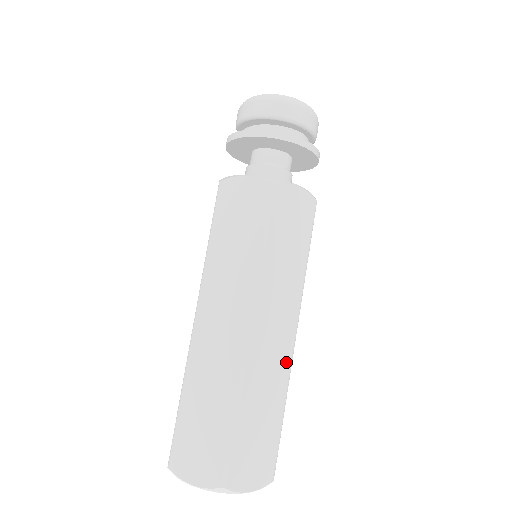
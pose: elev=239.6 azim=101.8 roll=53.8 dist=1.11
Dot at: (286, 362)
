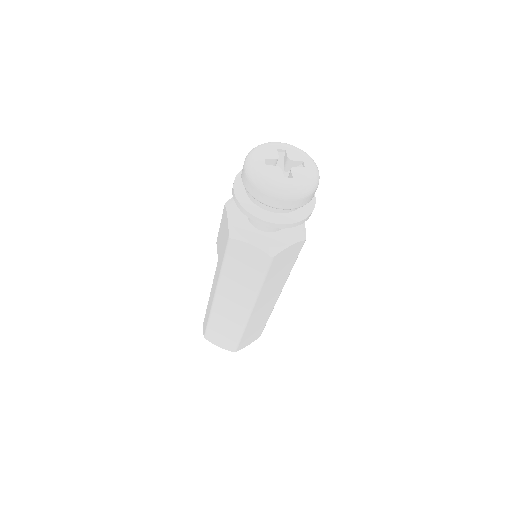
Dot at: (272, 306)
